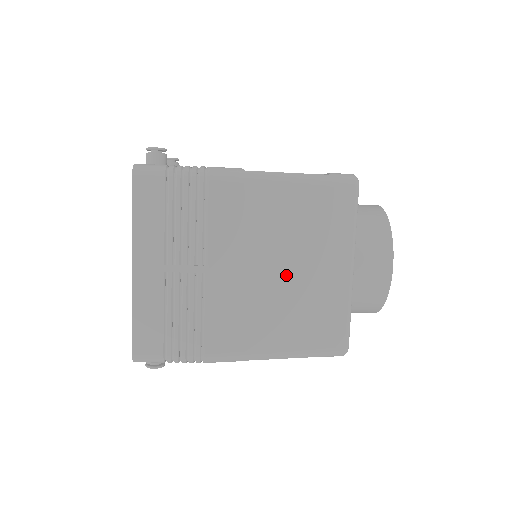
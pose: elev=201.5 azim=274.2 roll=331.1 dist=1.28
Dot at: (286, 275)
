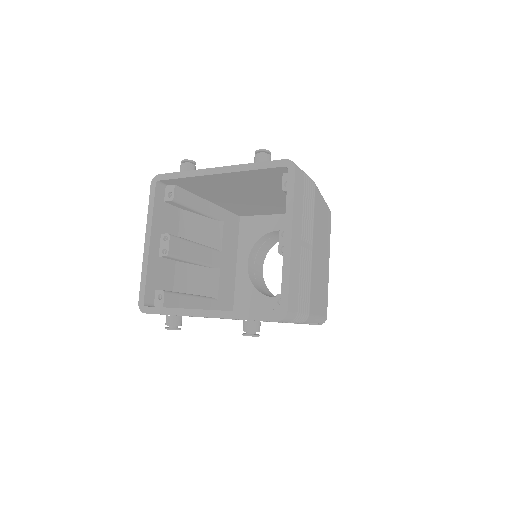
Dot at: (322, 262)
